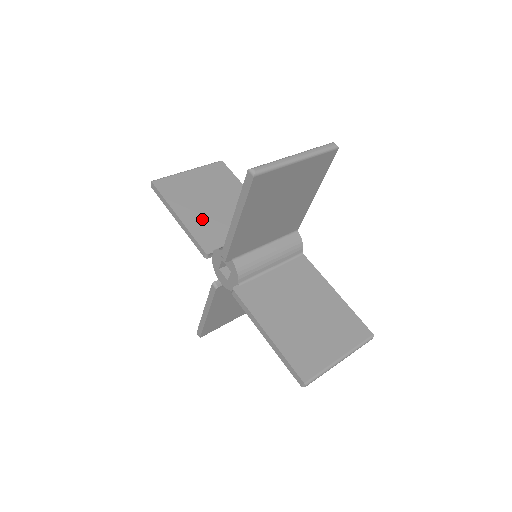
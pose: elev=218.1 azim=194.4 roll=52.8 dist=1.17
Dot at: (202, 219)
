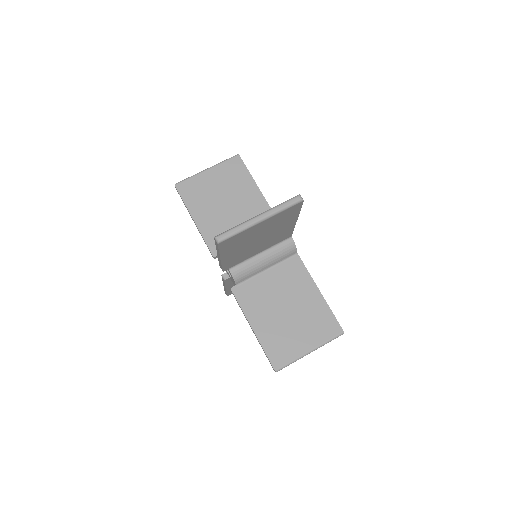
Dot at: (213, 222)
